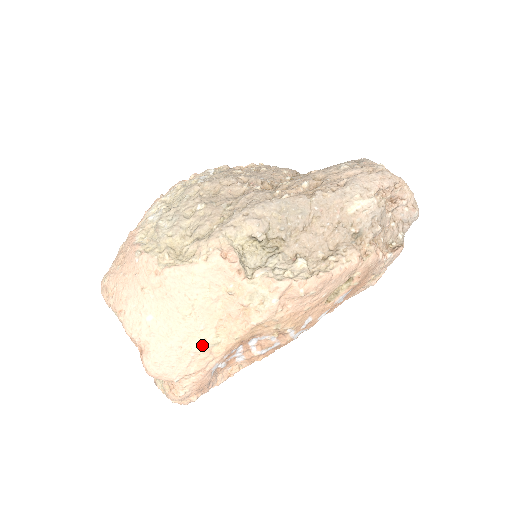
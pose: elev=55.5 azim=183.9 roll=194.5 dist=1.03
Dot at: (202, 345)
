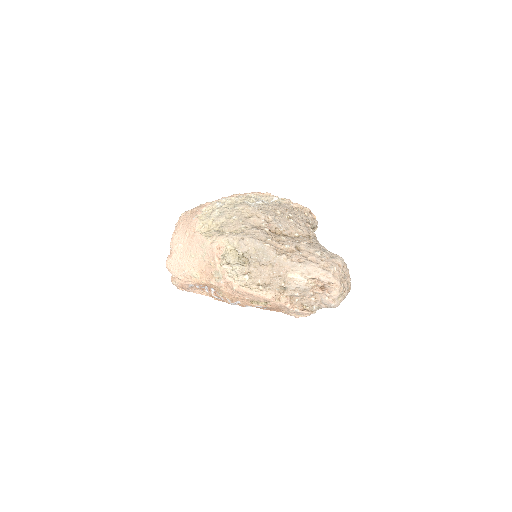
Dot at: (189, 273)
